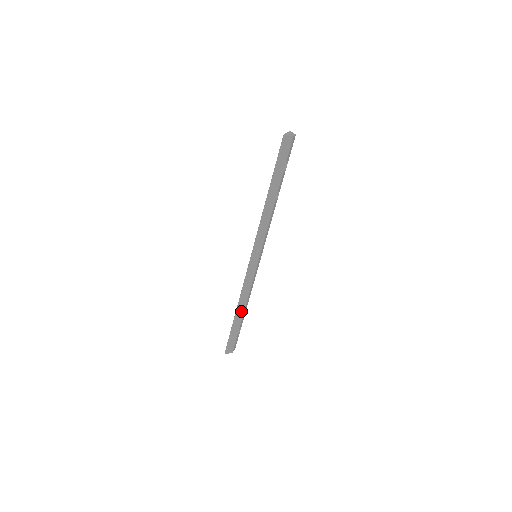
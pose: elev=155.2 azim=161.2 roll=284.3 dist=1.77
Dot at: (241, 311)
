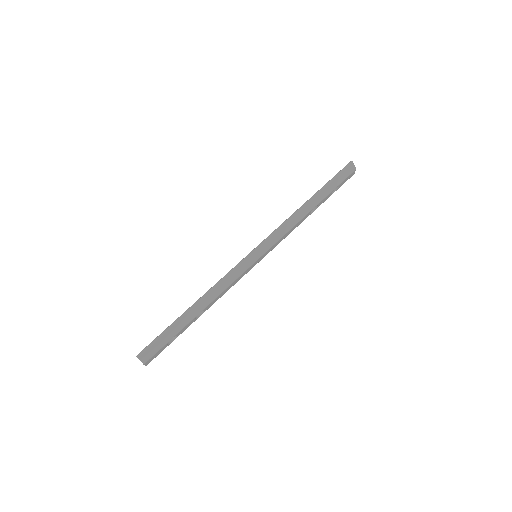
Dot at: (200, 307)
